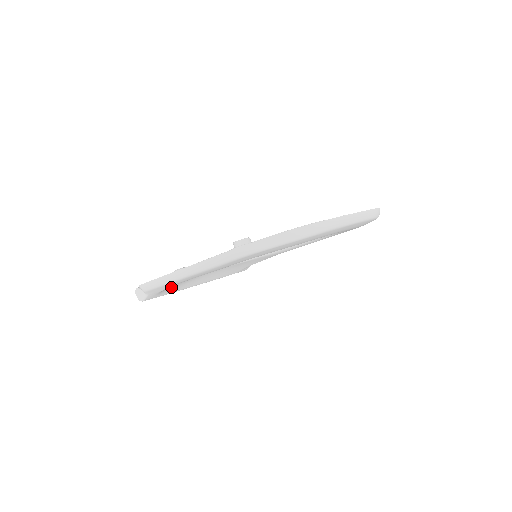
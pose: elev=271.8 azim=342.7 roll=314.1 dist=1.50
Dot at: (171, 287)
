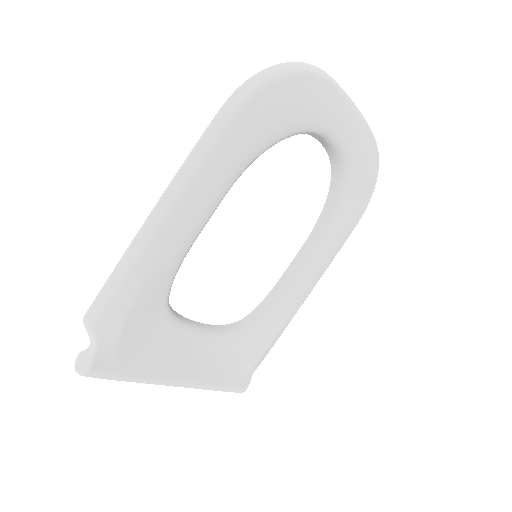
Dot at: (138, 343)
